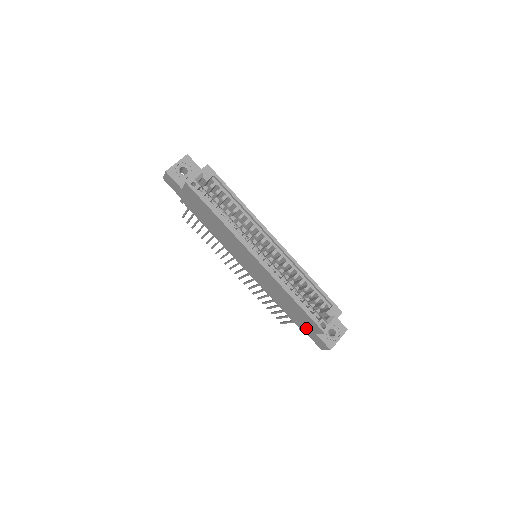
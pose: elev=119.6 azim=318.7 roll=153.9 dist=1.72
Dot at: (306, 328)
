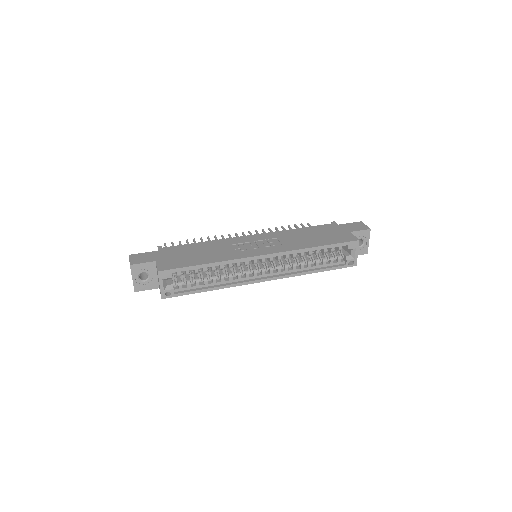
Dot at: occluded
